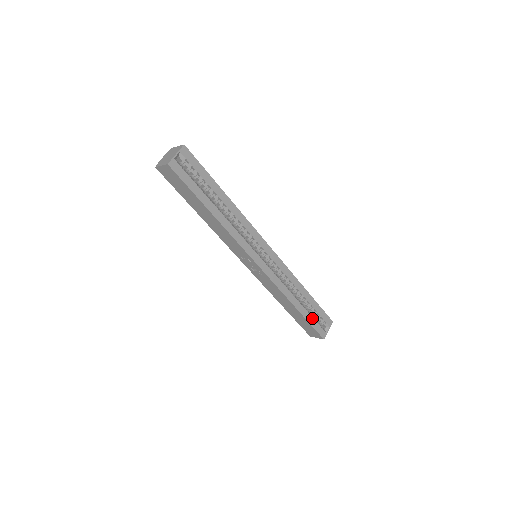
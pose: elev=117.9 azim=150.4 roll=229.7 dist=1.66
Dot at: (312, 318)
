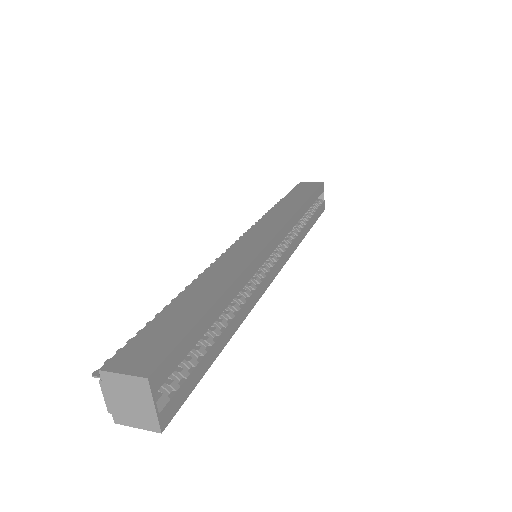
Dot at: (315, 214)
